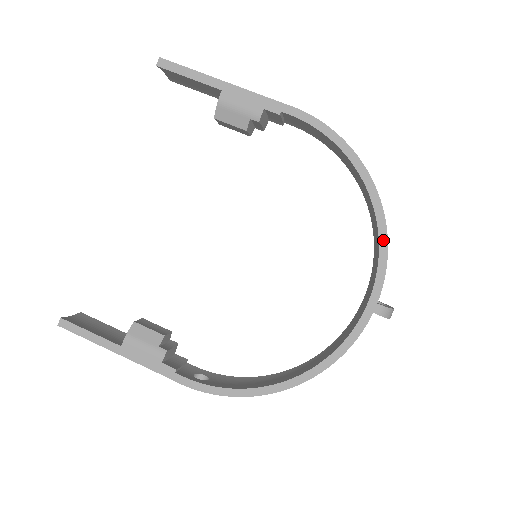
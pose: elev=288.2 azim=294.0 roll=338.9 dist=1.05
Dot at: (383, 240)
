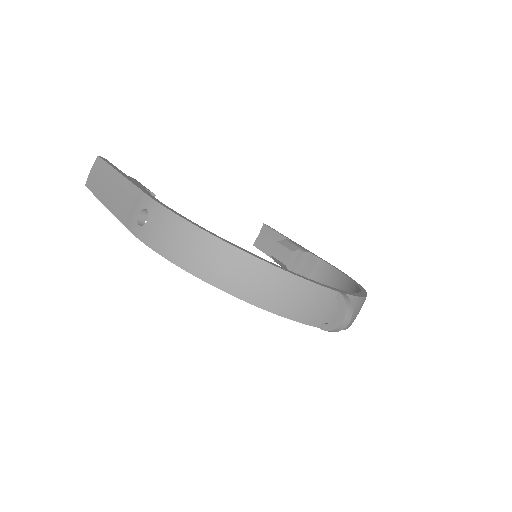
Dot at: (362, 294)
